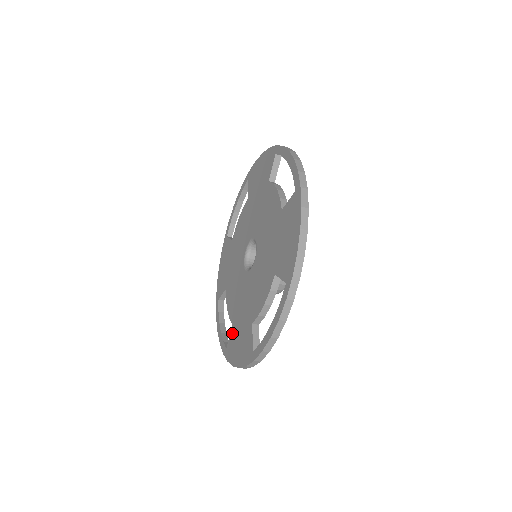
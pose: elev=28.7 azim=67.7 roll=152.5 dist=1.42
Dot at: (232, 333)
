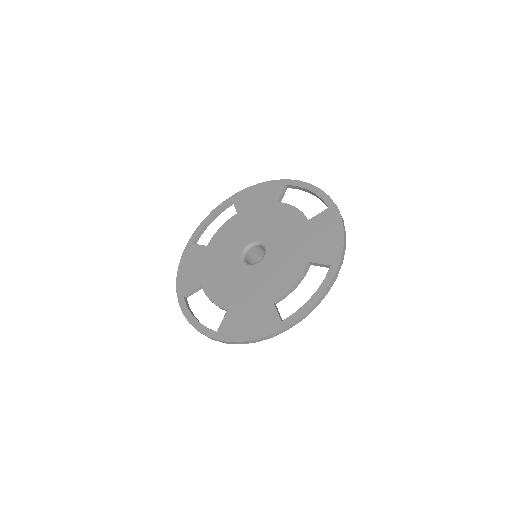
Dot at: (229, 316)
